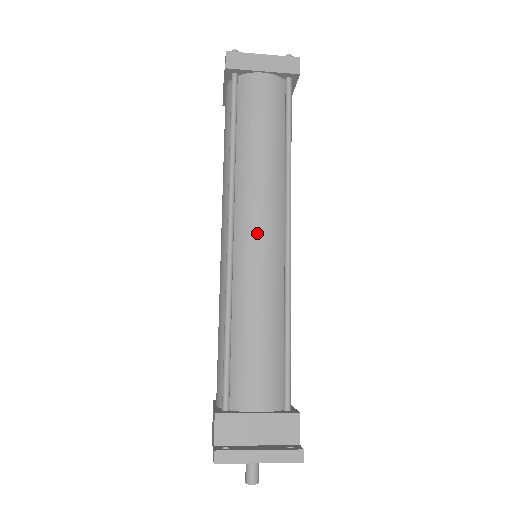
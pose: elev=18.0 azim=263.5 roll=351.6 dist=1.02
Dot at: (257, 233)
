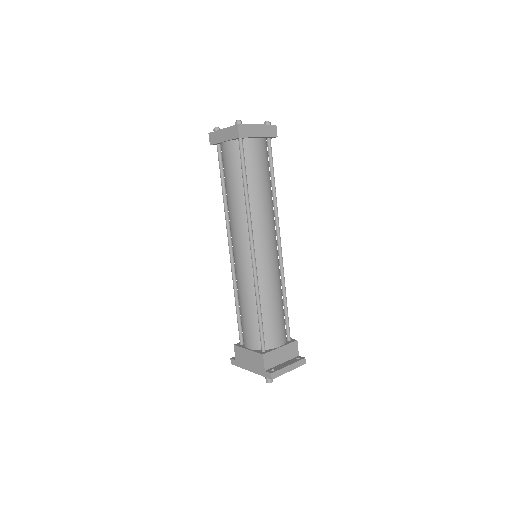
Dot at: (268, 247)
